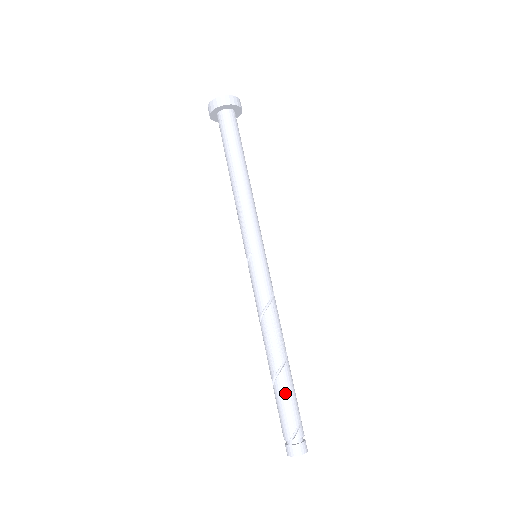
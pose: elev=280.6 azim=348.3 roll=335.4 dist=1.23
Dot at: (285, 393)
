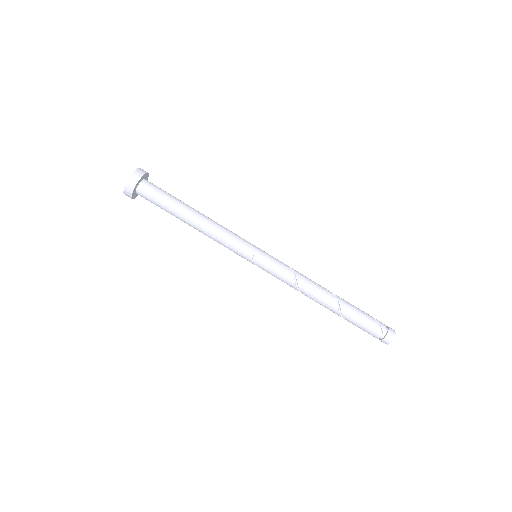
Dot at: (354, 314)
